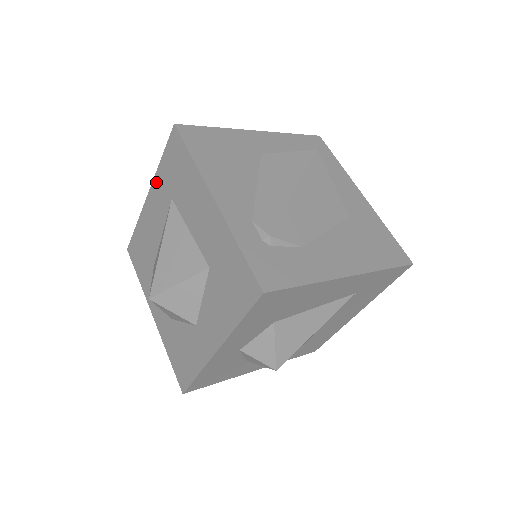
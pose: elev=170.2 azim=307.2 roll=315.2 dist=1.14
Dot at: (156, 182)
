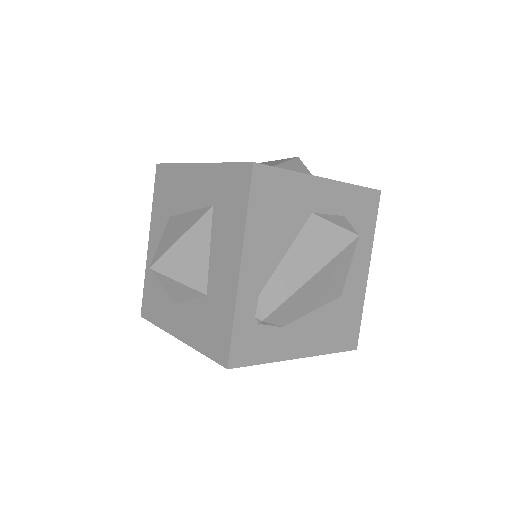
Dot at: (210, 170)
